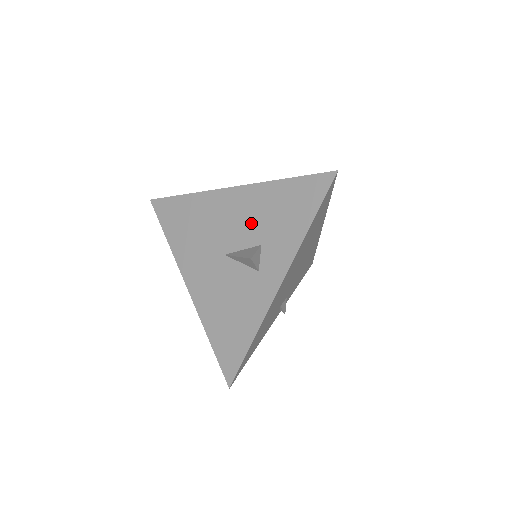
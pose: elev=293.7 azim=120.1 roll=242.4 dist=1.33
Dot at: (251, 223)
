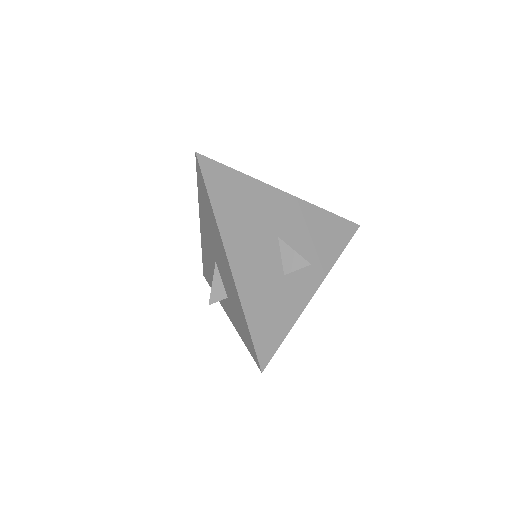
Dot at: (228, 287)
